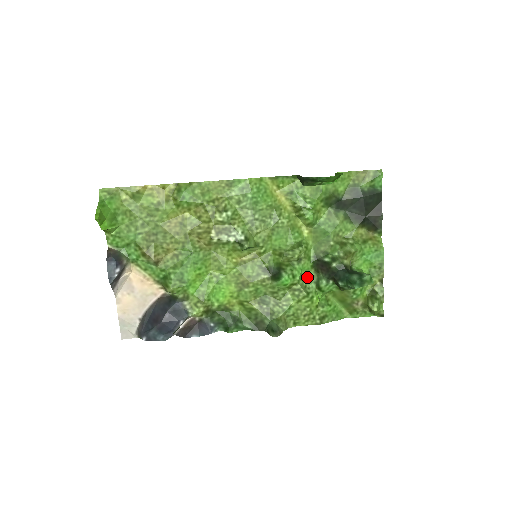
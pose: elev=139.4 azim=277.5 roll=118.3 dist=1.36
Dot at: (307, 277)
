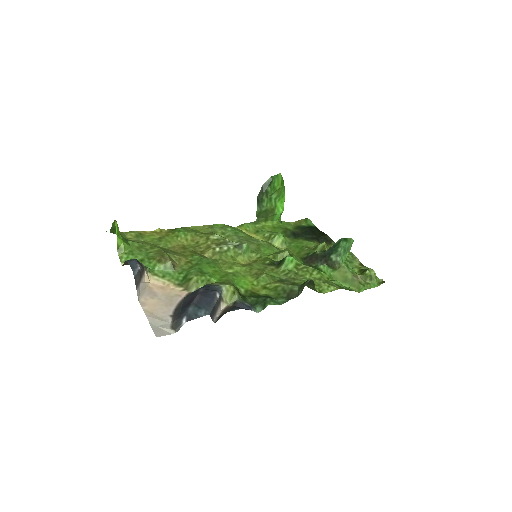
Dot at: occluded
